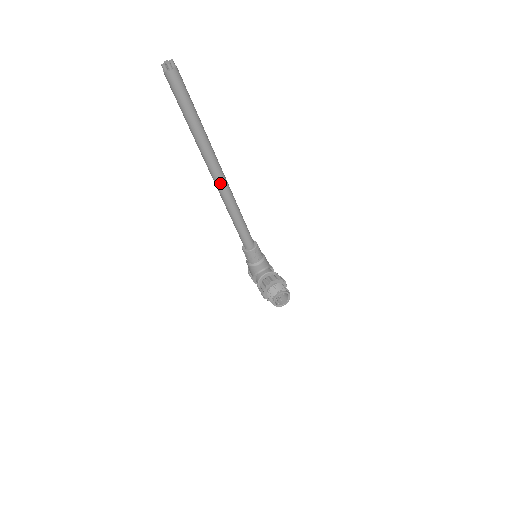
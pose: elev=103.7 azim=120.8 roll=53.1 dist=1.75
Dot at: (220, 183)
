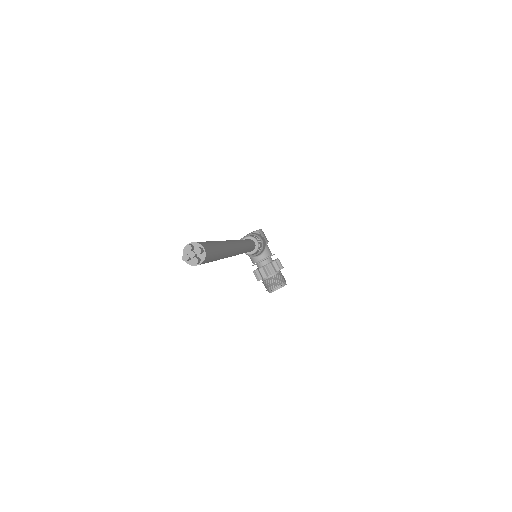
Dot at: occluded
